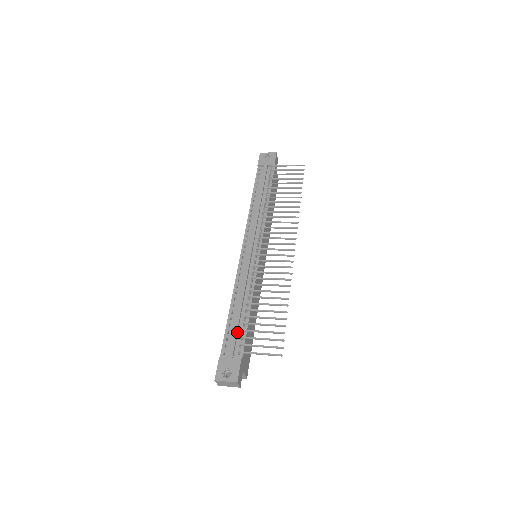
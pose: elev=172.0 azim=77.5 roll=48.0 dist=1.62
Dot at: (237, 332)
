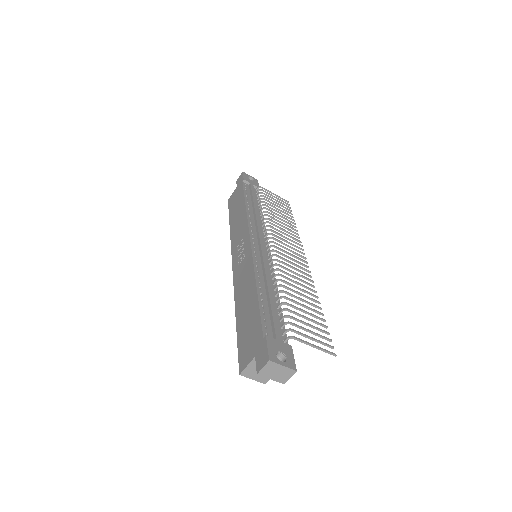
Dot at: (275, 316)
